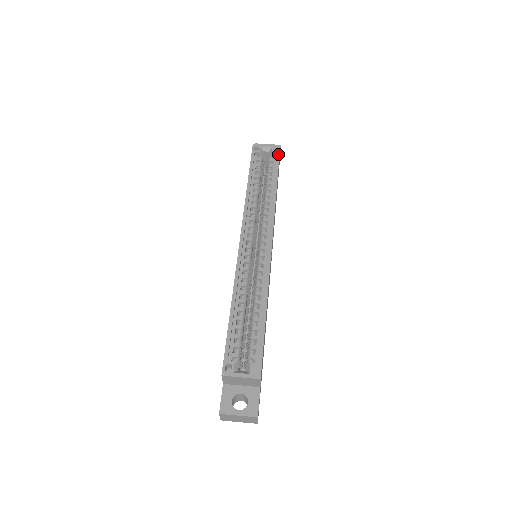
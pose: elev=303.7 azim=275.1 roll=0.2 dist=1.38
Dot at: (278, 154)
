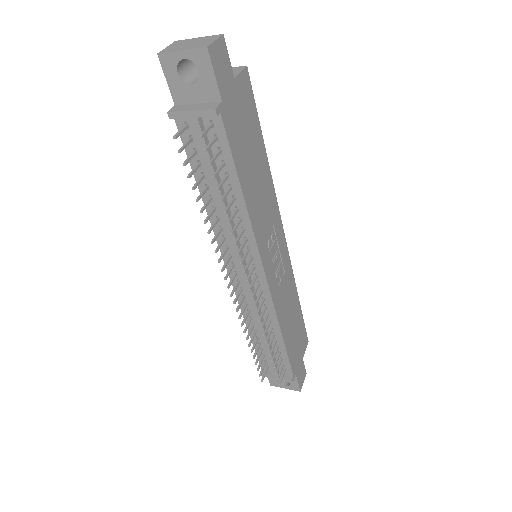
Dot at: (305, 332)
